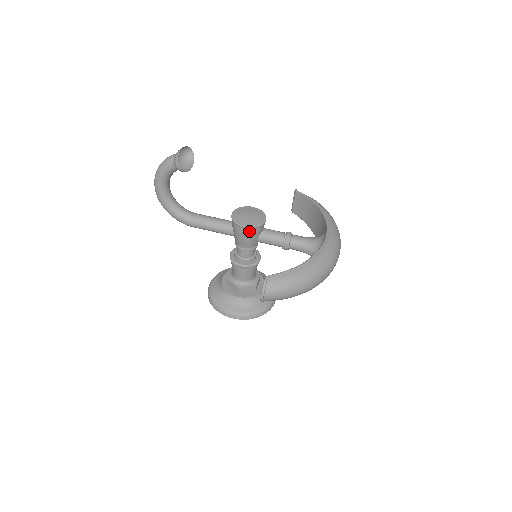
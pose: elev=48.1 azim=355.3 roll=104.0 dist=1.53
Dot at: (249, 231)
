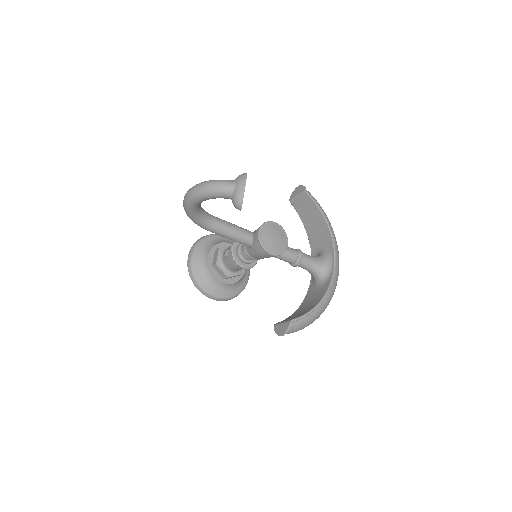
Dot at: (272, 256)
